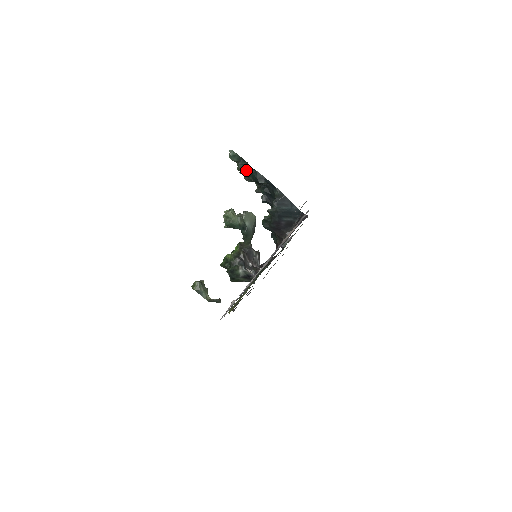
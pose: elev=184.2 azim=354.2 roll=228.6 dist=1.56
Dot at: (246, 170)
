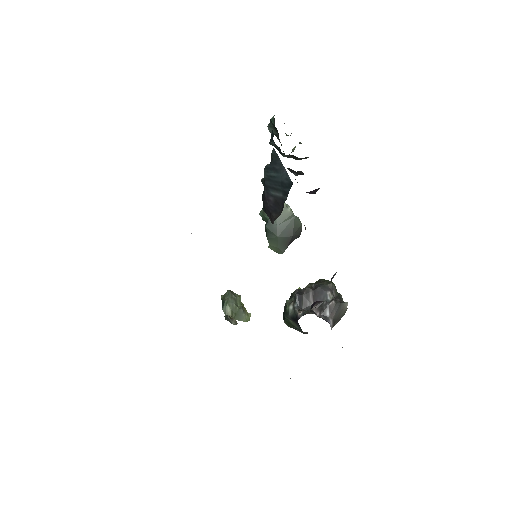
Dot at: occluded
